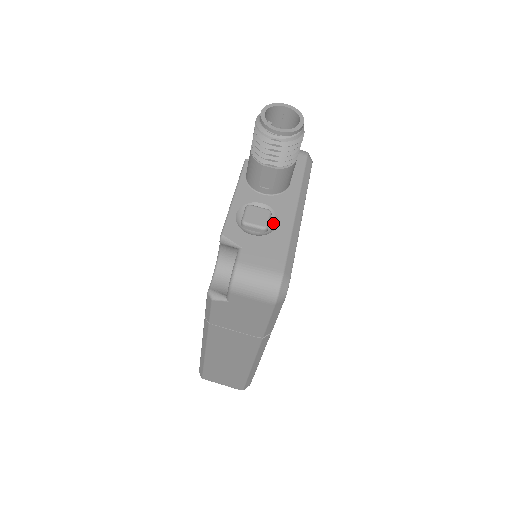
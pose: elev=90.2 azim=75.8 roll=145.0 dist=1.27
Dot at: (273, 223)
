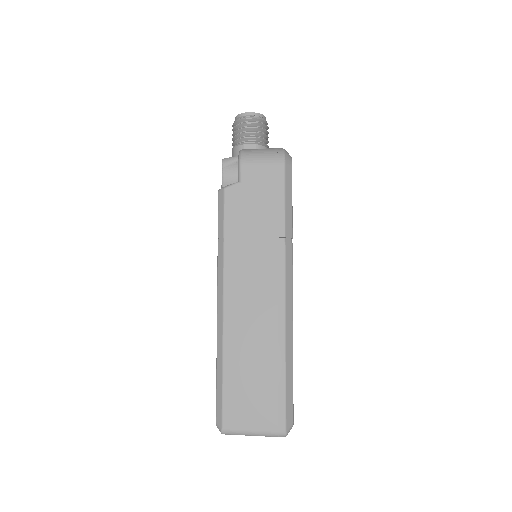
Dot at: occluded
